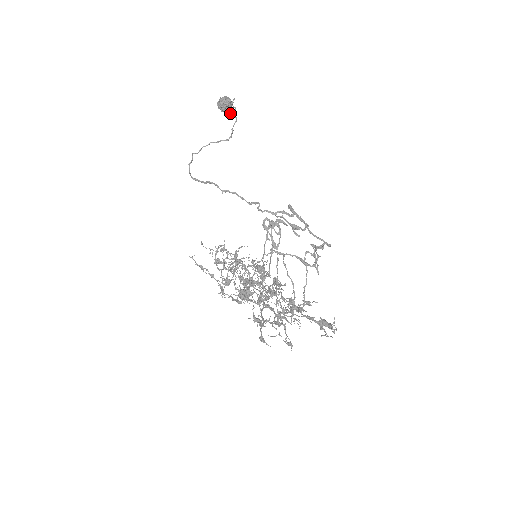
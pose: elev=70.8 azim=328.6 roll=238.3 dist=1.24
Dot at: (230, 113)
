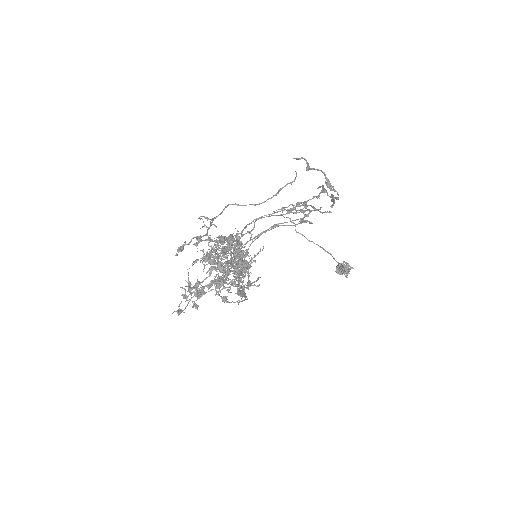
Dot at: occluded
